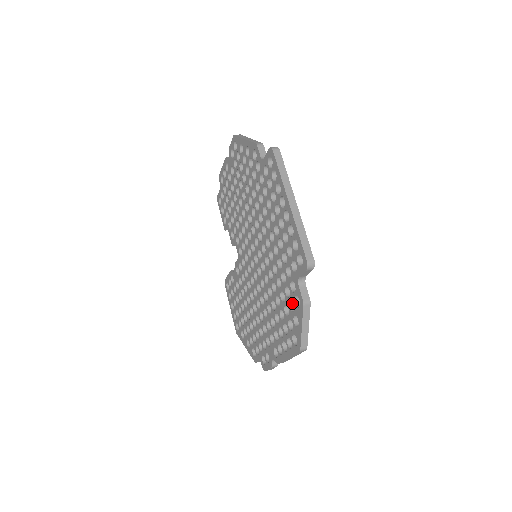
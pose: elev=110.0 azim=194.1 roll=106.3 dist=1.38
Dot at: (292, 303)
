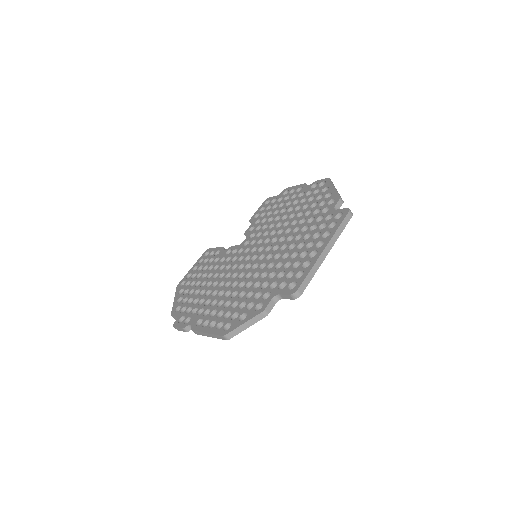
Dot at: (252, 305)
